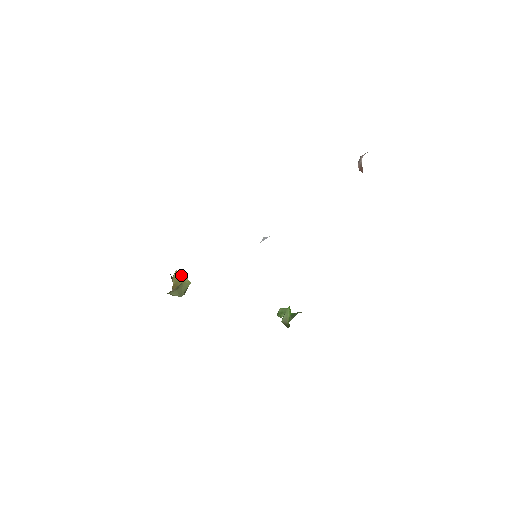
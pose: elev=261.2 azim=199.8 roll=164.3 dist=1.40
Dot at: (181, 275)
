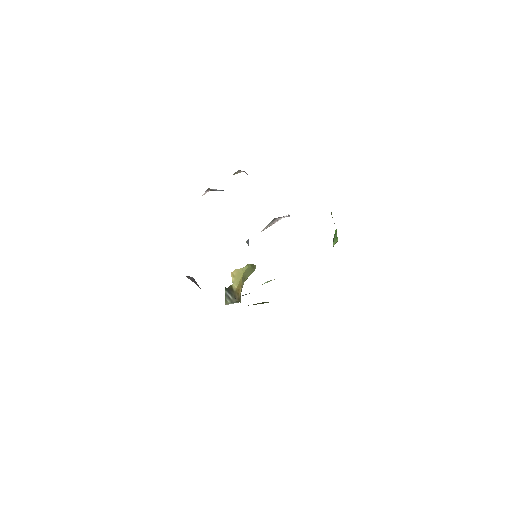
Dot at: (237, 272)
